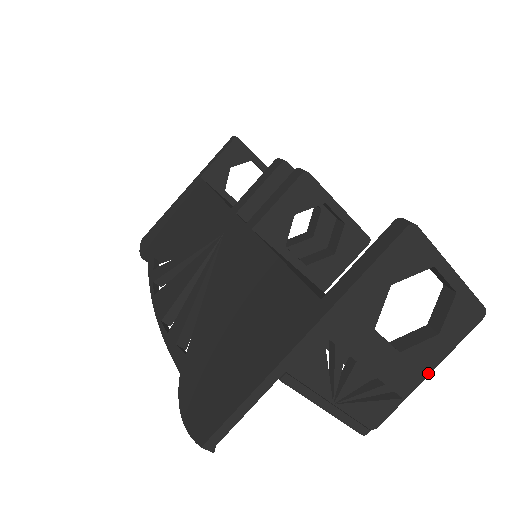
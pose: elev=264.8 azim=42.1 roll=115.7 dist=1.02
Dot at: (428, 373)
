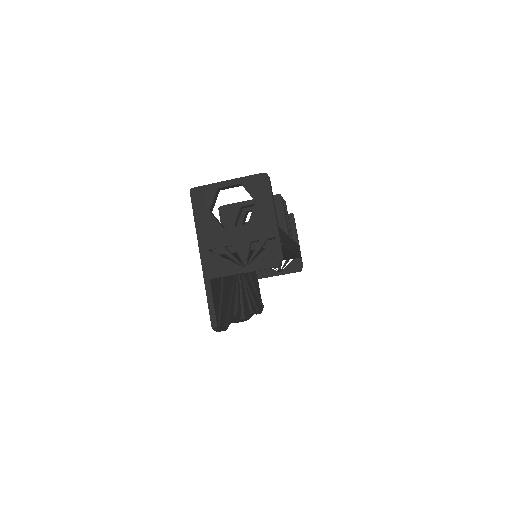
Dot at: (274, 217)
